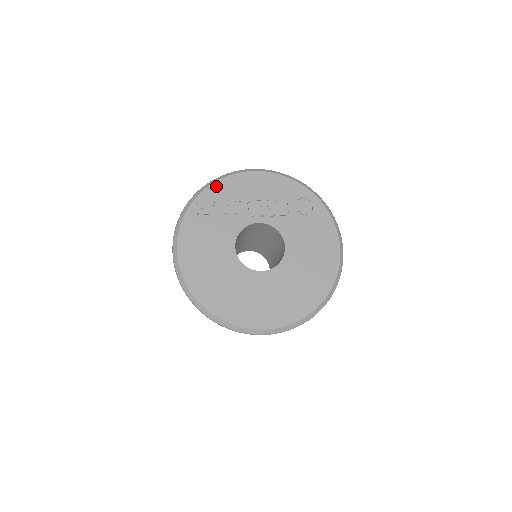
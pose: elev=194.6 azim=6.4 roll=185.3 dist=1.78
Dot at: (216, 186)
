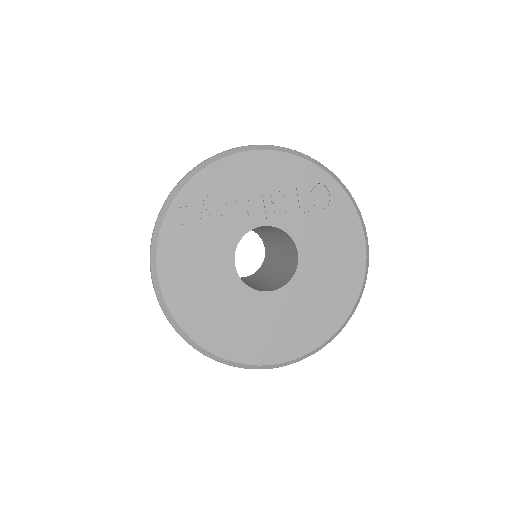
Dot at: (199, 179)
